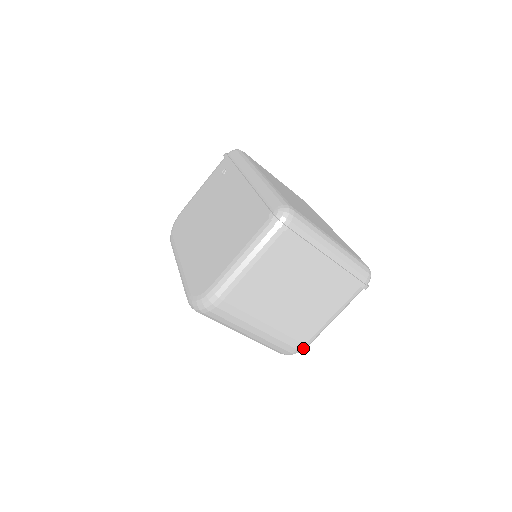
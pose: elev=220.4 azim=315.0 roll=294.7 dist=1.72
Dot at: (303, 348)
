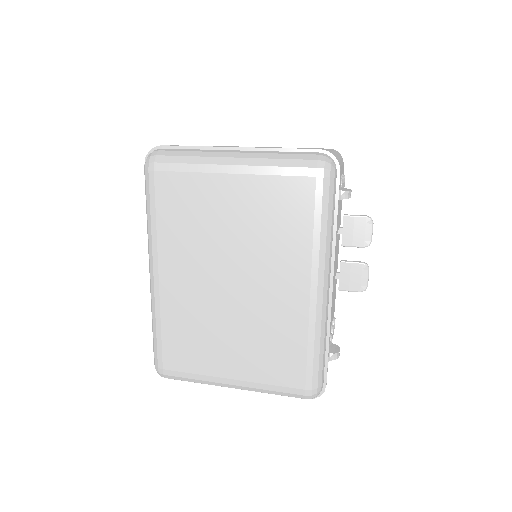
Dot at: occluded
